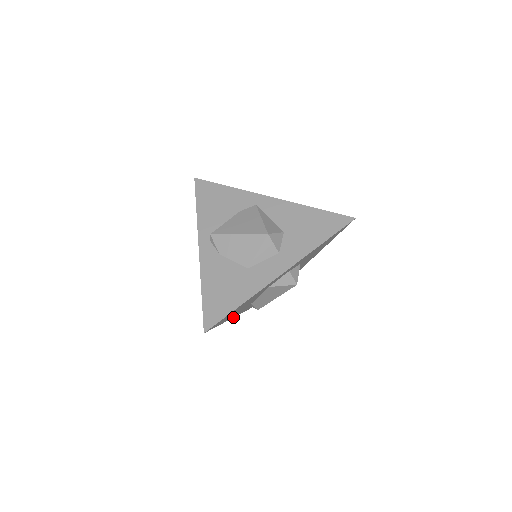
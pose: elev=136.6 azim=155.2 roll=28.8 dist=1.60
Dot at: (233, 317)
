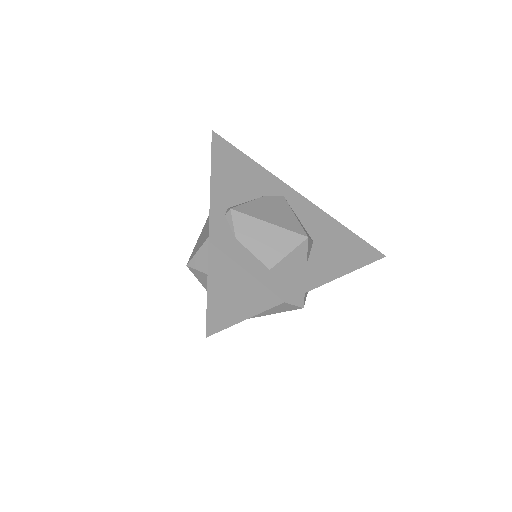
Dot at: occluded
